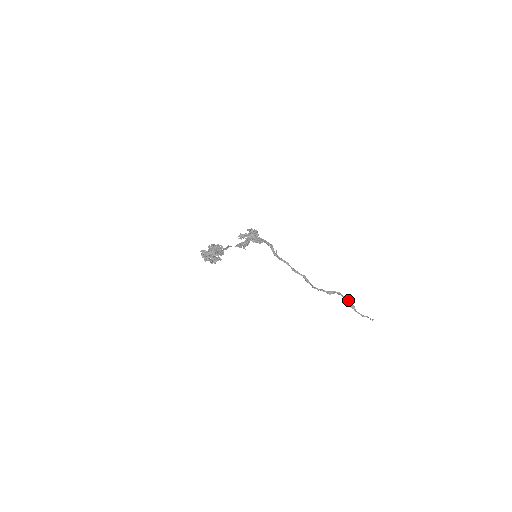
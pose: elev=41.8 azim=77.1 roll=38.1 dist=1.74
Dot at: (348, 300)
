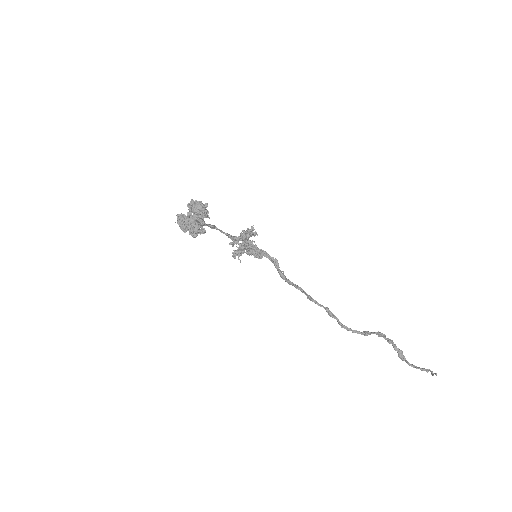
Dot at: occluded
